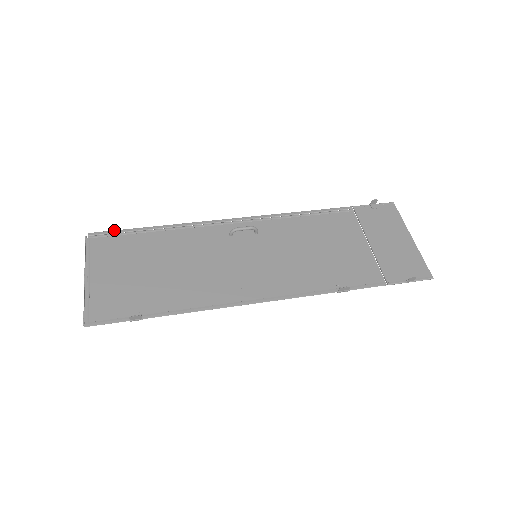
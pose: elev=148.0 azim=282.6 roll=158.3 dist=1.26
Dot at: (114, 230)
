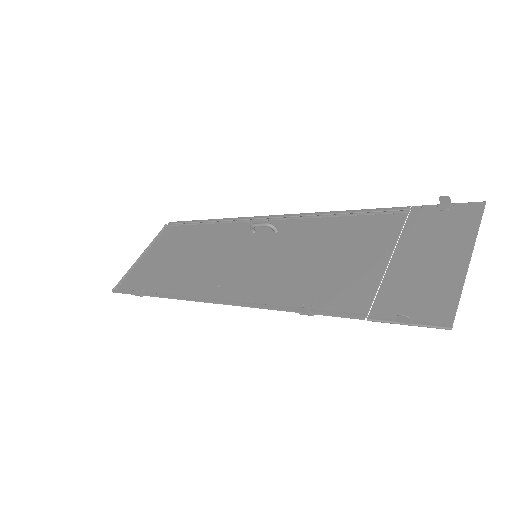
Dot at: (183, 221)
